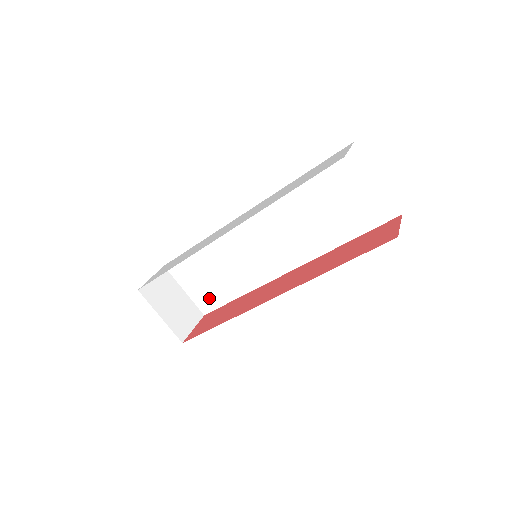
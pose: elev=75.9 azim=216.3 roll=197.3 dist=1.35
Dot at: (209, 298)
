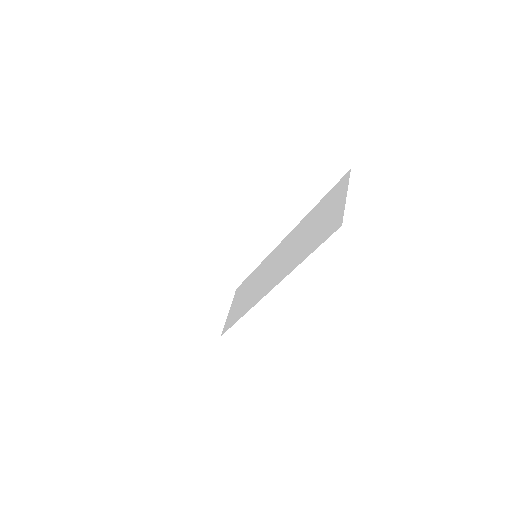
Dot at: (232, 319)
